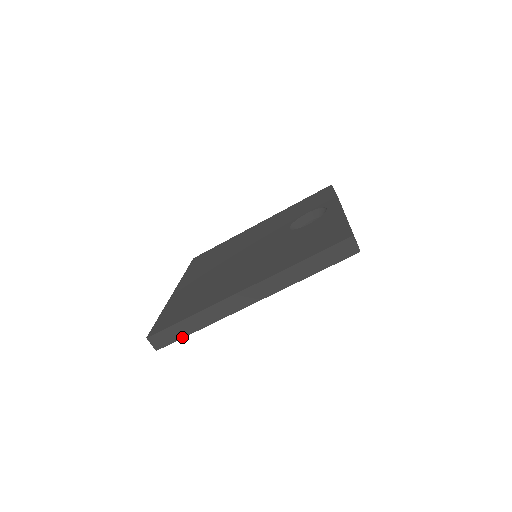
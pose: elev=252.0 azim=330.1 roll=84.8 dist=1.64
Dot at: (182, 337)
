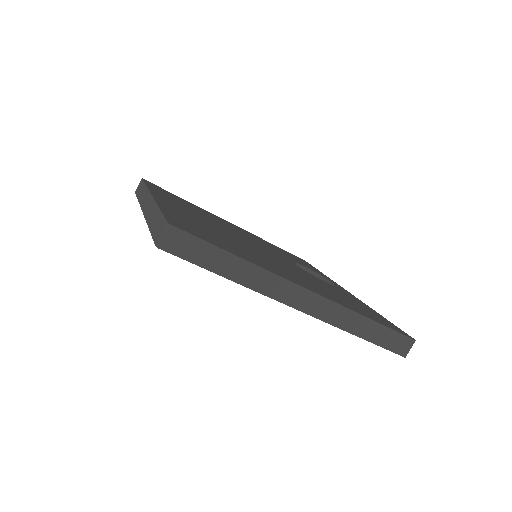
Dot at: (204, 266)
